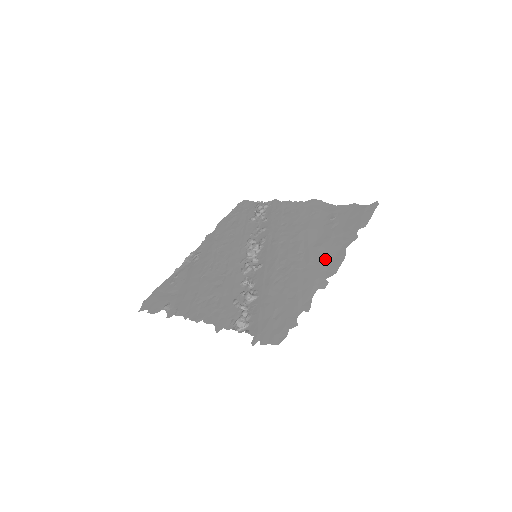
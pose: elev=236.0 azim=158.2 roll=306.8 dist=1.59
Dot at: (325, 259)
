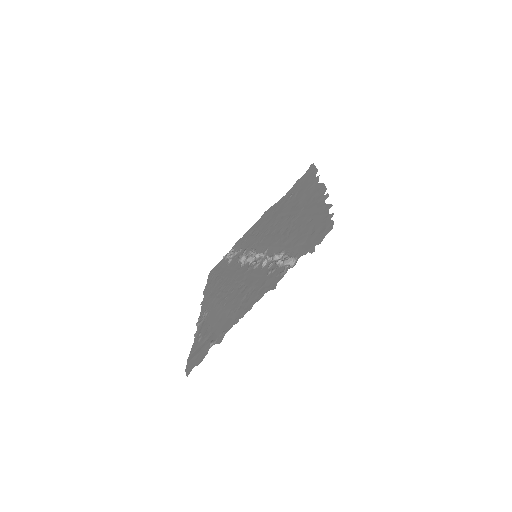
Dot at: (310, 198)
